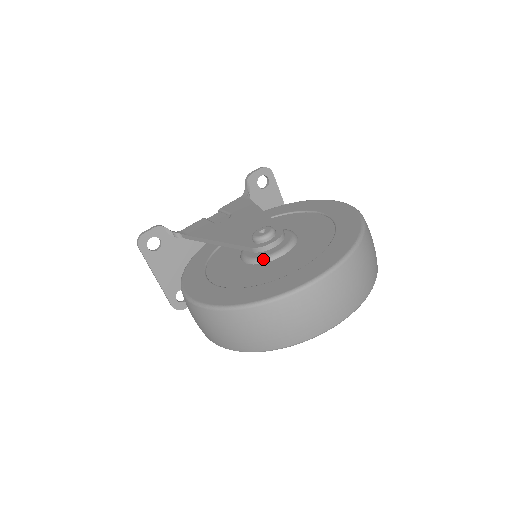
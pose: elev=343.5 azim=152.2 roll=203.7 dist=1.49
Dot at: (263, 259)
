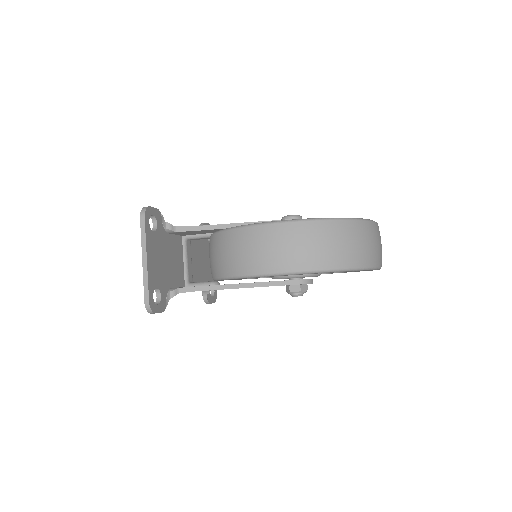
Dot at: occluded
